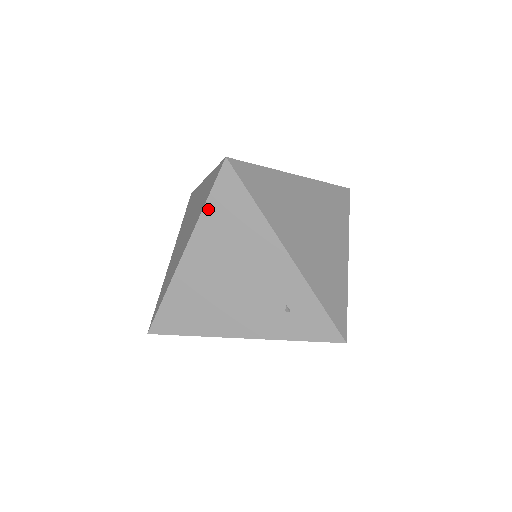
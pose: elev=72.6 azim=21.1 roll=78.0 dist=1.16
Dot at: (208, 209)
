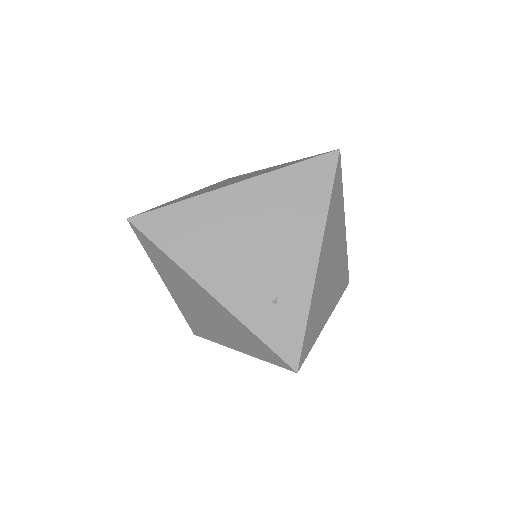
Dot at: (289, 170)
